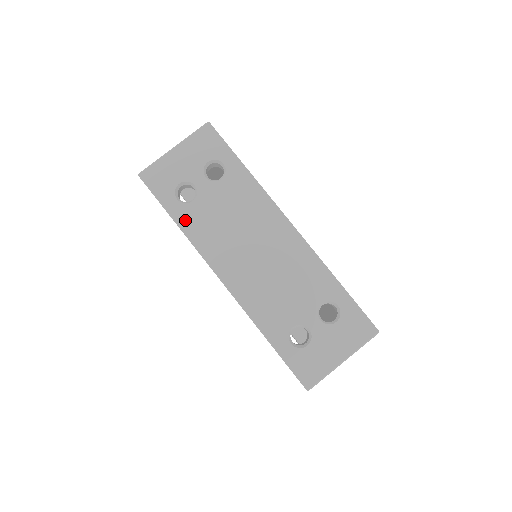
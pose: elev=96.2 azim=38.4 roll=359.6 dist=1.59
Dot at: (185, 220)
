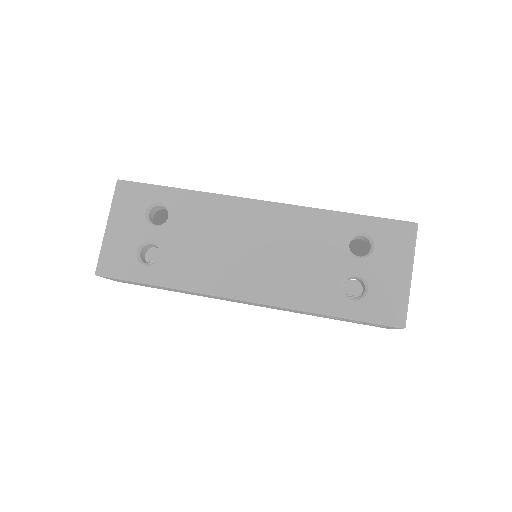
Dot at: (168, 277)
